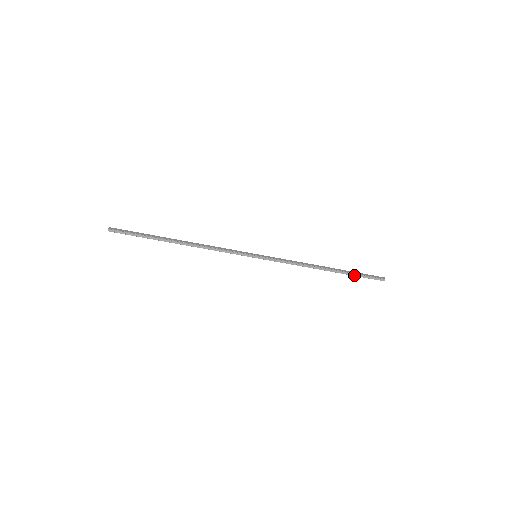
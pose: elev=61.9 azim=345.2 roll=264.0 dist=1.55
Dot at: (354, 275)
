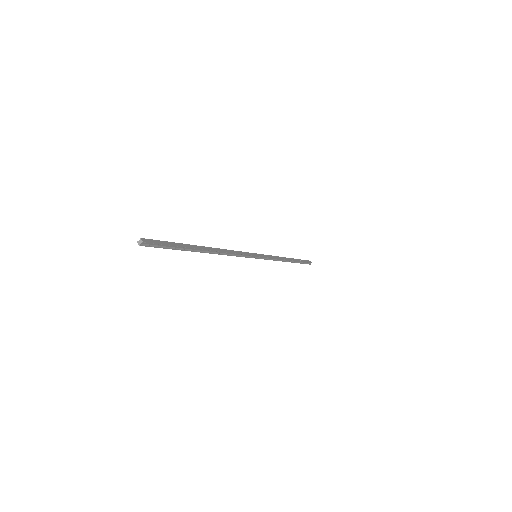
Dot at: (300, 263)
